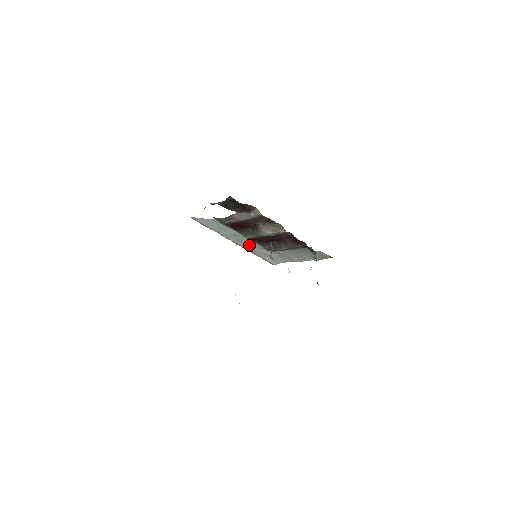
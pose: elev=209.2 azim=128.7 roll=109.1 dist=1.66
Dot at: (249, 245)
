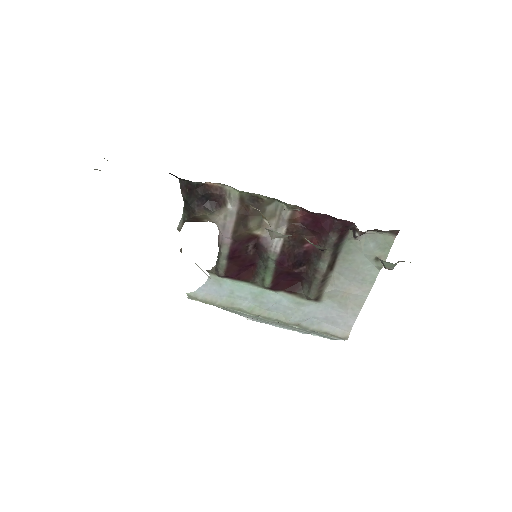
Dot at: (286, 310)
